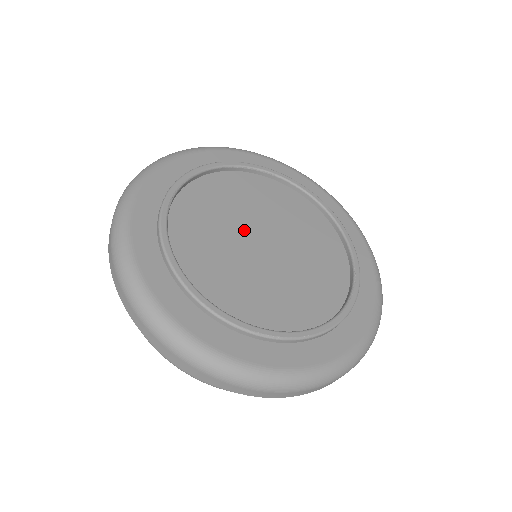
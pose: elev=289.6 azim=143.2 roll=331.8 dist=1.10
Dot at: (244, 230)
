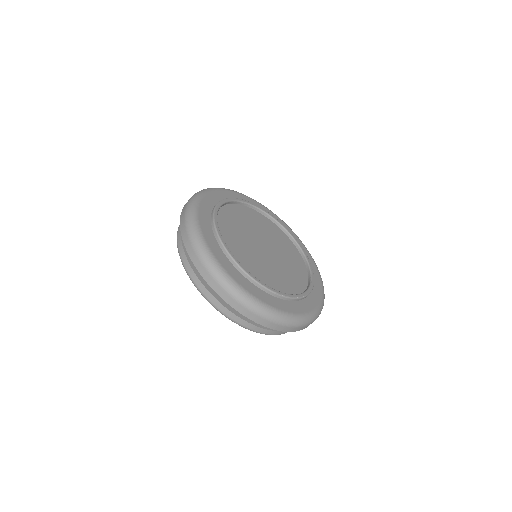
Dot at: (253, 239)
